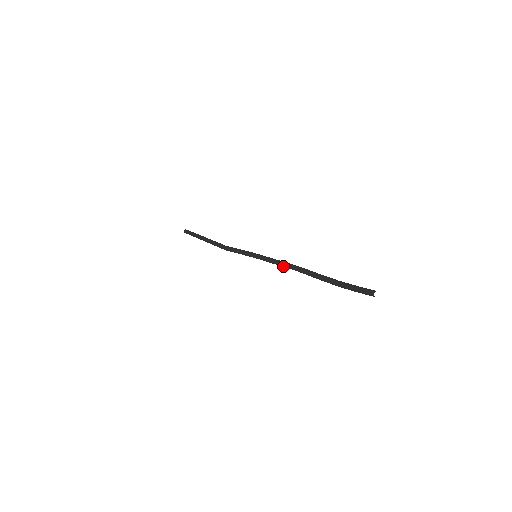
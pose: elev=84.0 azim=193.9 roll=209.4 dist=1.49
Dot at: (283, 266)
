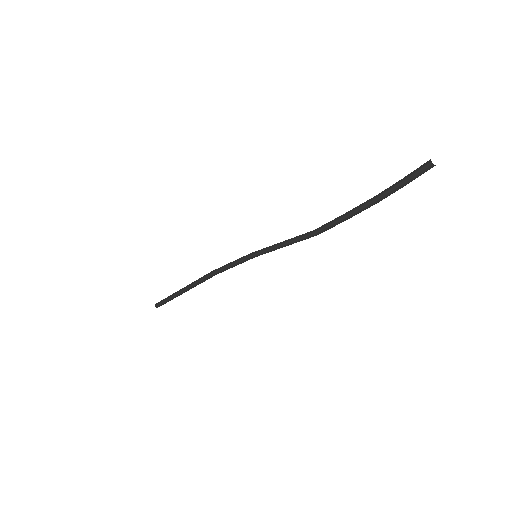
Dot at: (295, 240)
